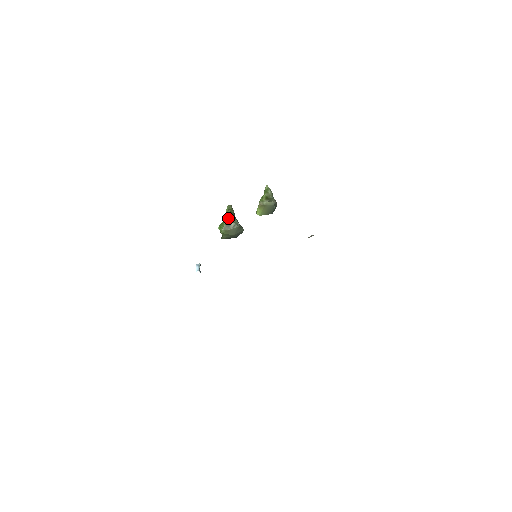
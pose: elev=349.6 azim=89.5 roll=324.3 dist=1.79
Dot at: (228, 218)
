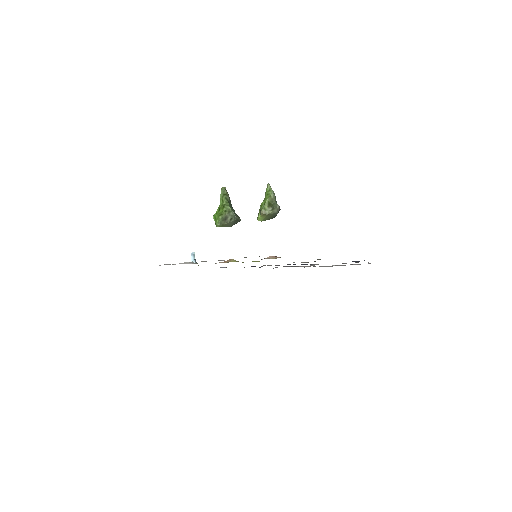
Dot at: (224, 209)
